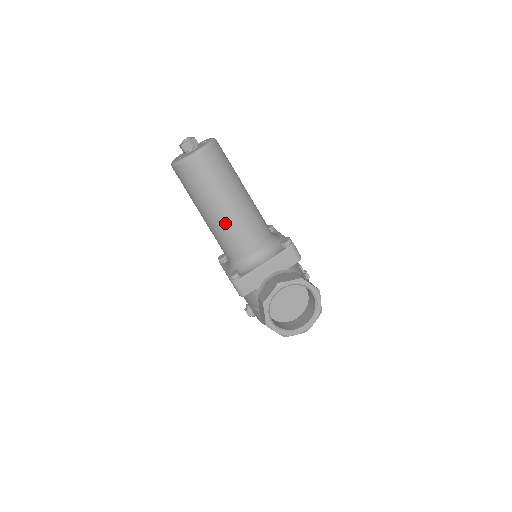
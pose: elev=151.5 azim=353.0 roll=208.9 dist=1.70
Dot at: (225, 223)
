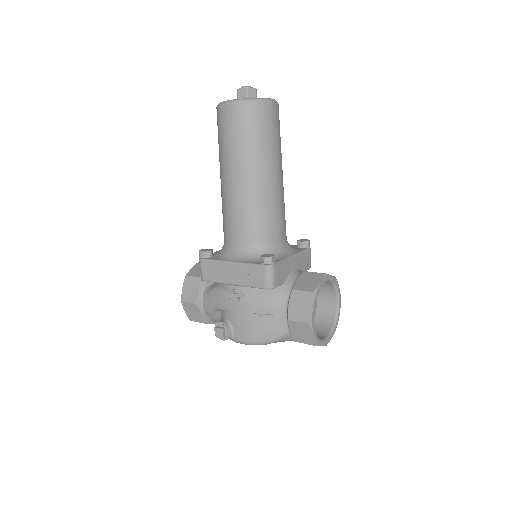
Dot at: (270, 193)
